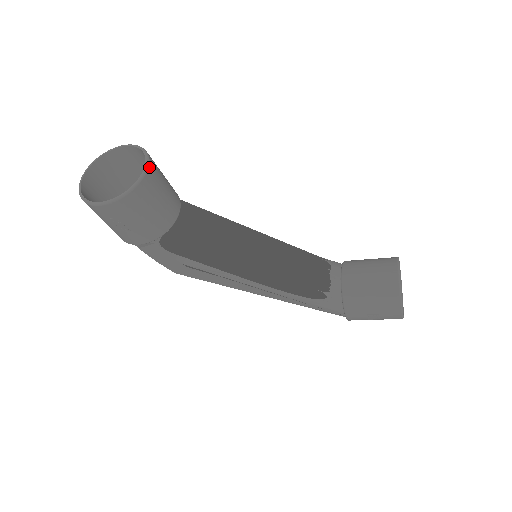
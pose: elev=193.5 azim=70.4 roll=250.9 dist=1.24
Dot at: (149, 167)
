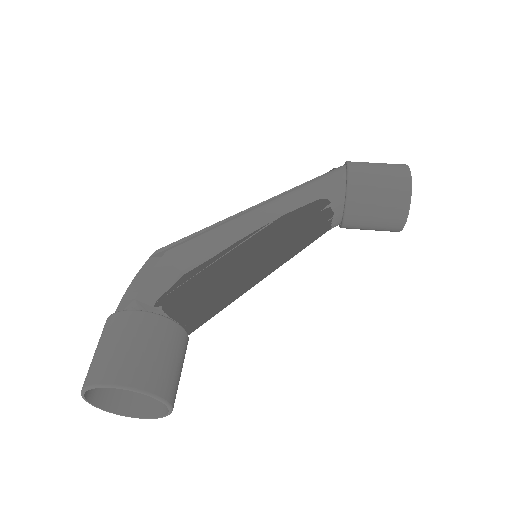
Dot at: (171, 404)
